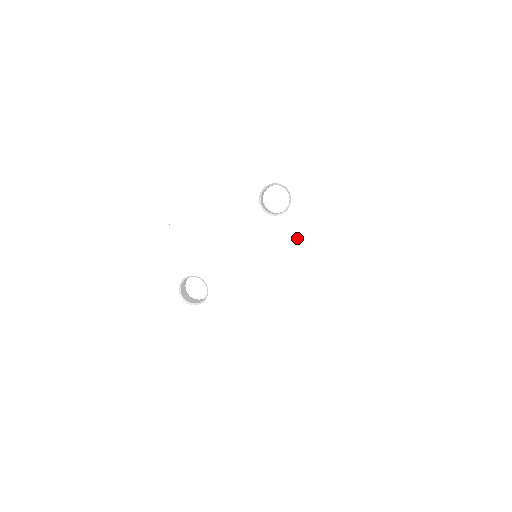
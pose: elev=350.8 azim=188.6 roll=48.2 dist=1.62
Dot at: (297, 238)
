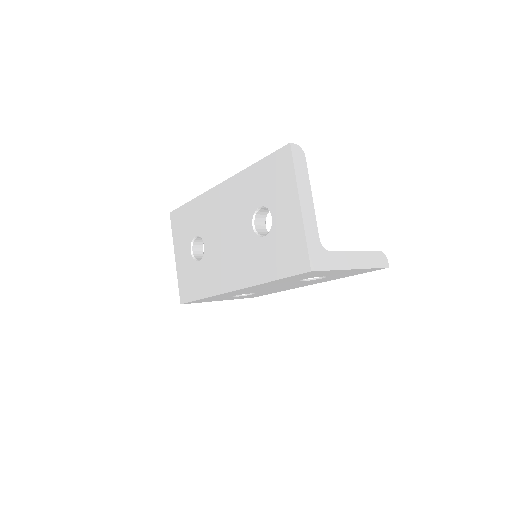
Dot at: (260, 263)
